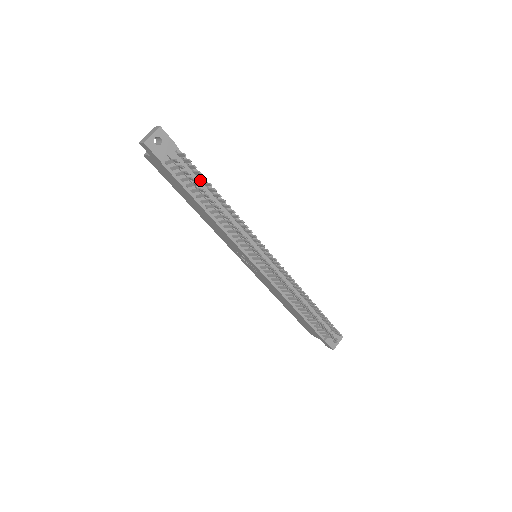
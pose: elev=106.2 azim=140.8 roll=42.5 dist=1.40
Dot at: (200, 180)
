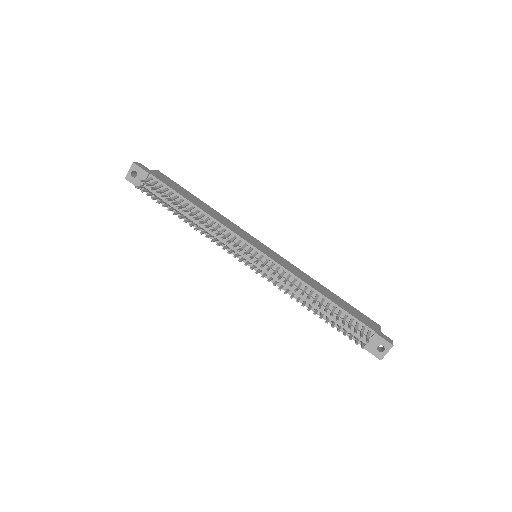
Dot at: (176, 196)
